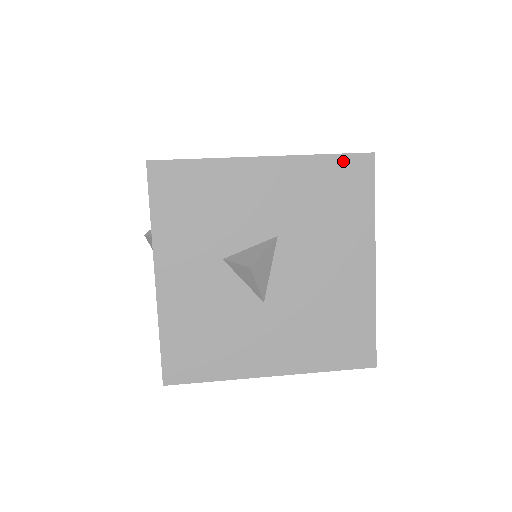
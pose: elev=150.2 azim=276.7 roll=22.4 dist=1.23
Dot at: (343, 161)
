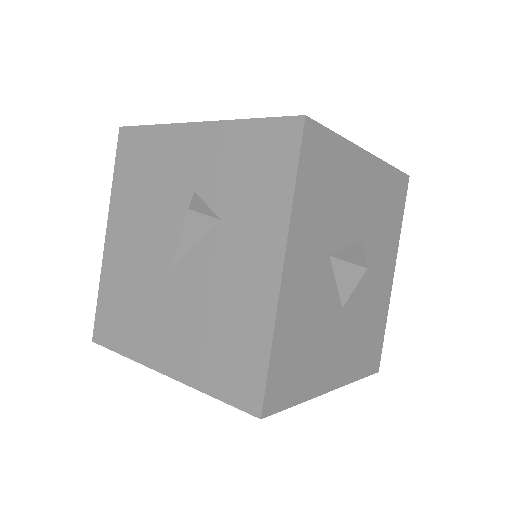
Dot at: (398, 177)
